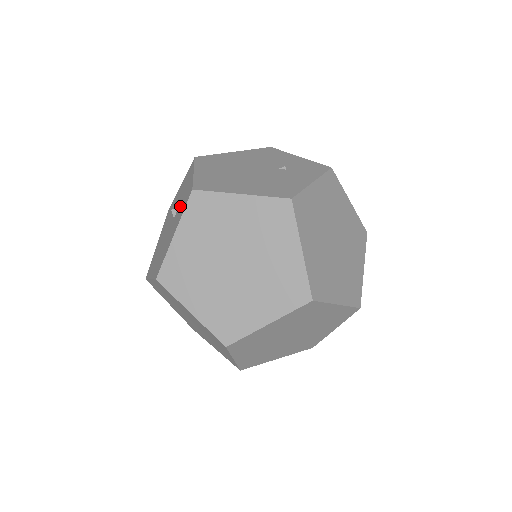
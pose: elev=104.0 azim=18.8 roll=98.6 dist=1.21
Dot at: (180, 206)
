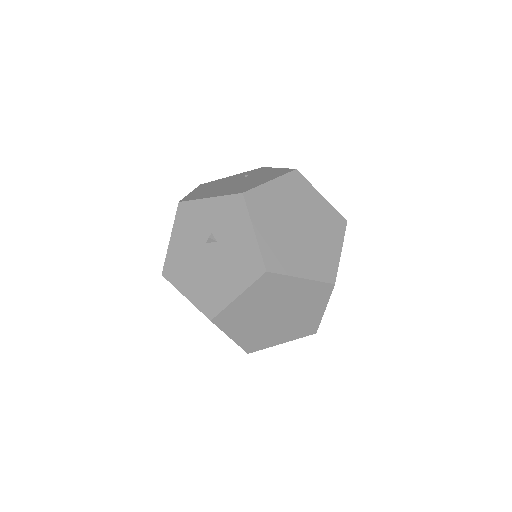
Dot at: (222, 224)
